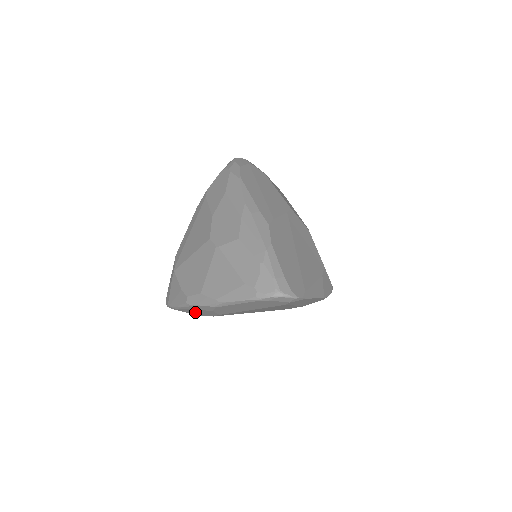
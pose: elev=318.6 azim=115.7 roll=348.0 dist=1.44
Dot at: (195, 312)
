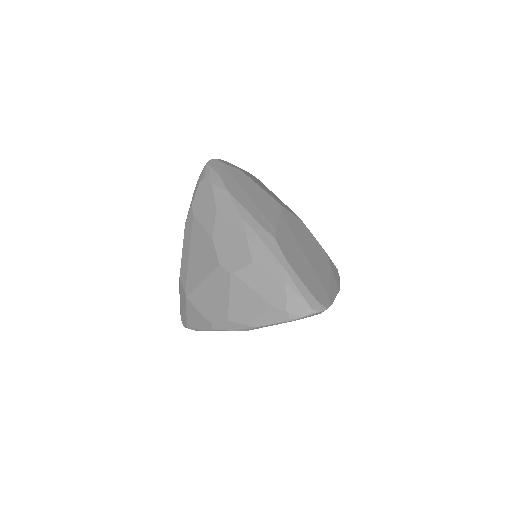
Dot at: occluded
